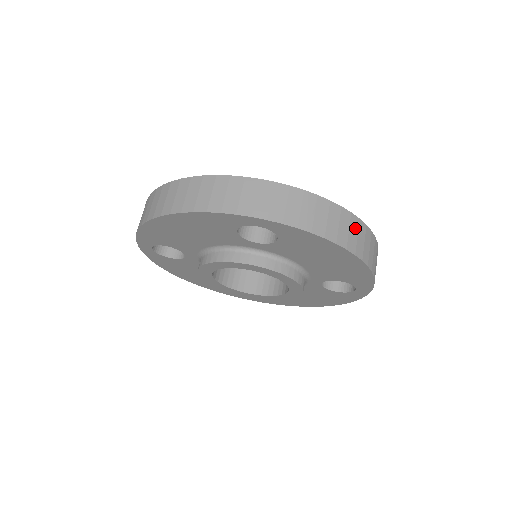
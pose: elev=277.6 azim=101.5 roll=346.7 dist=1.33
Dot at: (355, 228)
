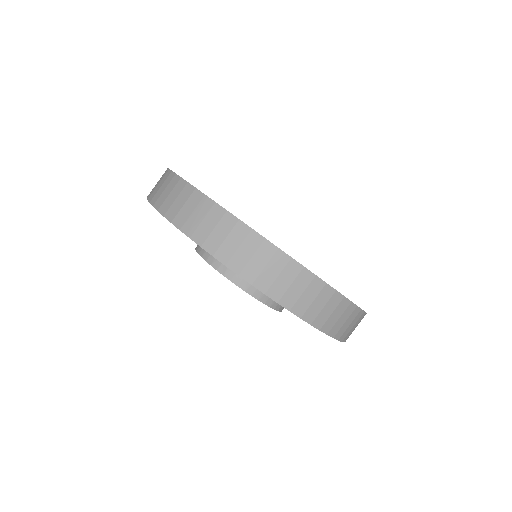
Dot at: (252, 247)
